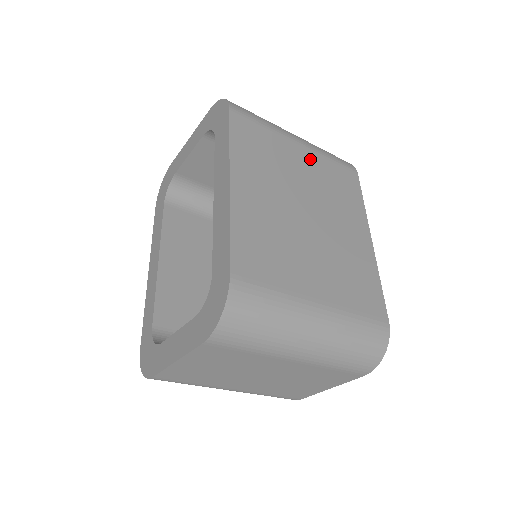
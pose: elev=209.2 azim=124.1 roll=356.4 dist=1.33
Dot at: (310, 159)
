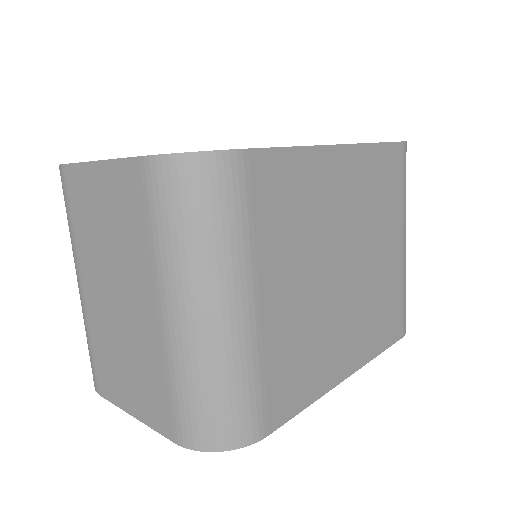
Dot at: (395, 262)
